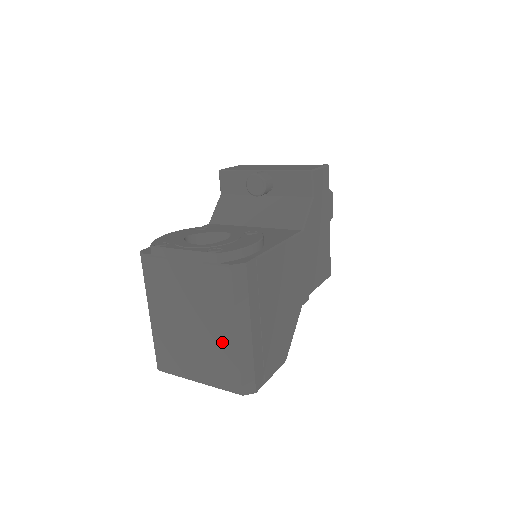
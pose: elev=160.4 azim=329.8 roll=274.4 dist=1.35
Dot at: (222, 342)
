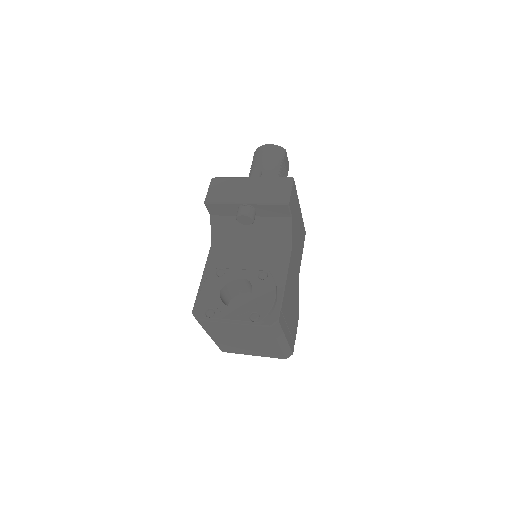
Dot at: (269, 346)
